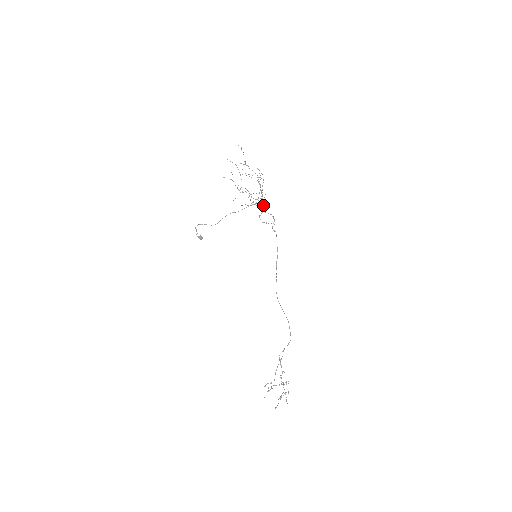
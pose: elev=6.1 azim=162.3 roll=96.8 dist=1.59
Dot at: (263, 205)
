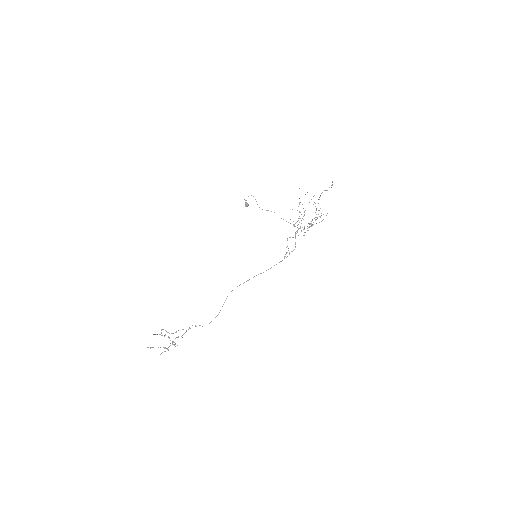
Dot at: occluded
